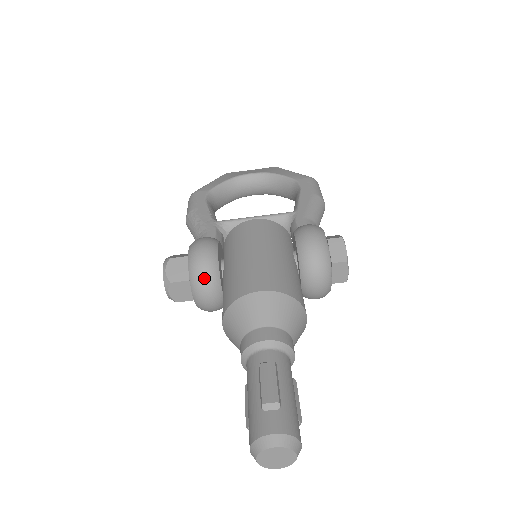
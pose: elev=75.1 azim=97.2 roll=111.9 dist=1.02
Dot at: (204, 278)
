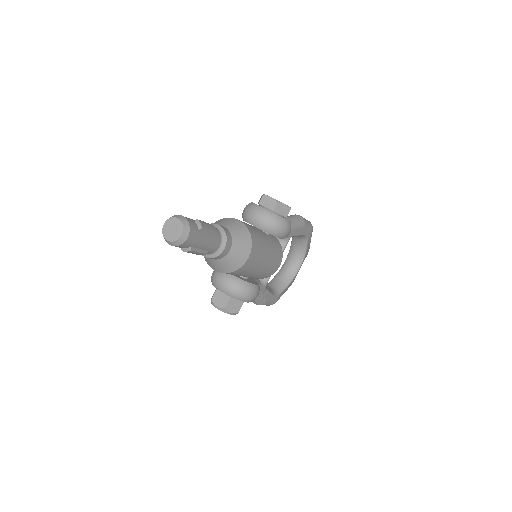
Dot at: (215, 275)
